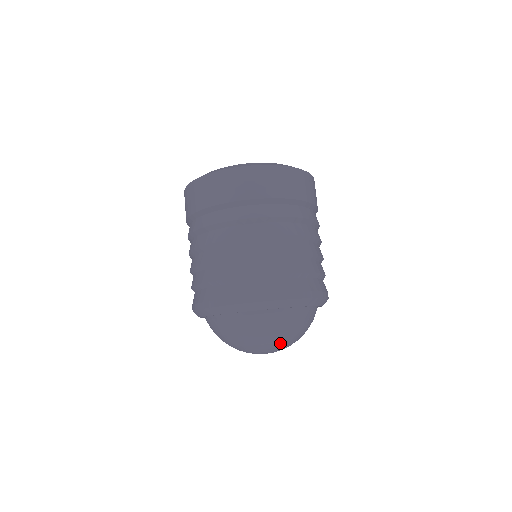
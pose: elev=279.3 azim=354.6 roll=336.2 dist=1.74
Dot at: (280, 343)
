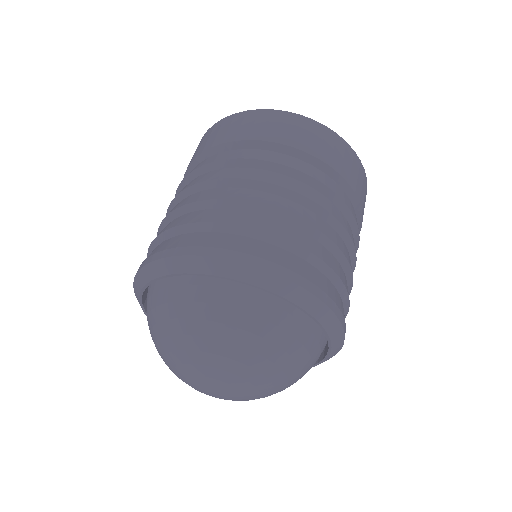
Dot at: (208, 354)
